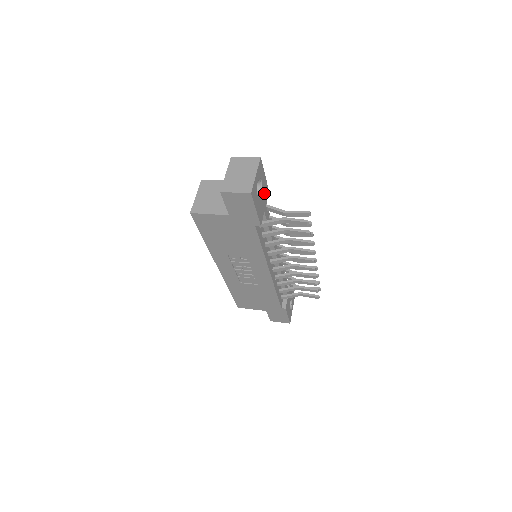
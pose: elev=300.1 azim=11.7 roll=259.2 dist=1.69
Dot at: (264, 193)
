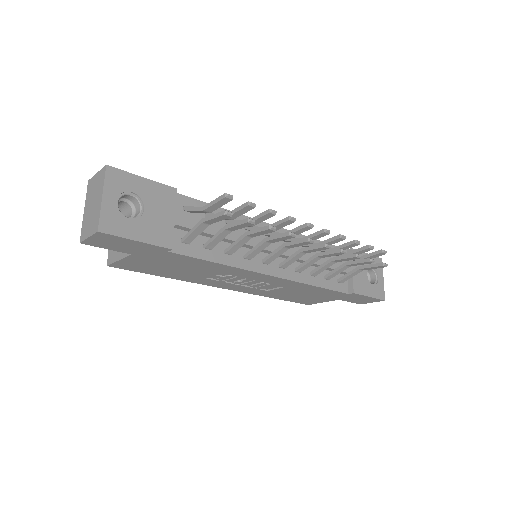
Dot at: (157, 201)
